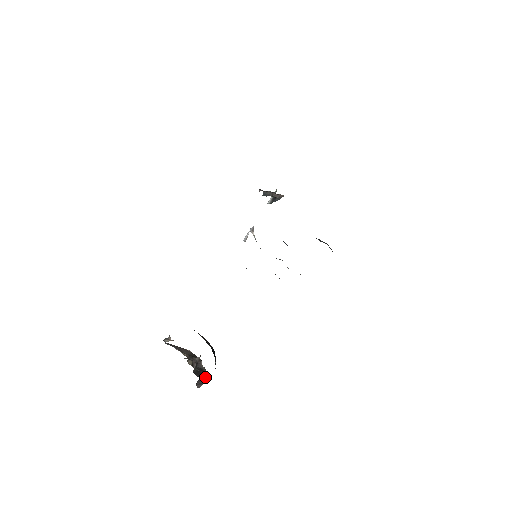
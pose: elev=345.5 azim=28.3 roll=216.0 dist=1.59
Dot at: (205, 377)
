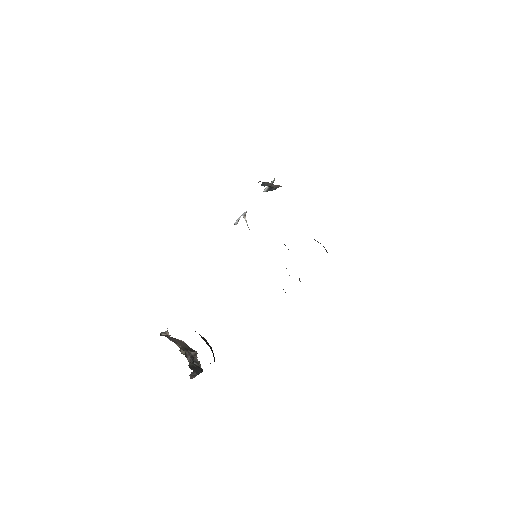
Dot at: (200, 372)
